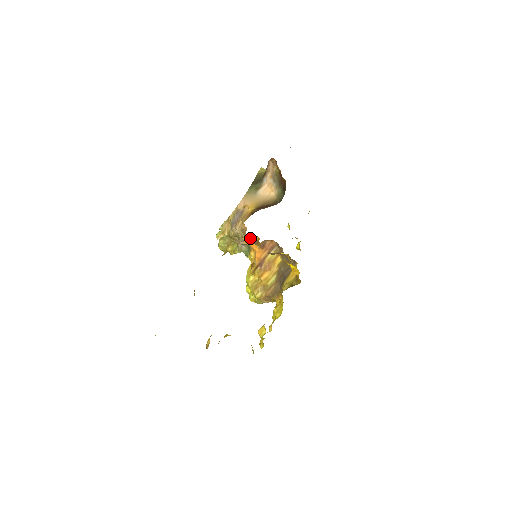
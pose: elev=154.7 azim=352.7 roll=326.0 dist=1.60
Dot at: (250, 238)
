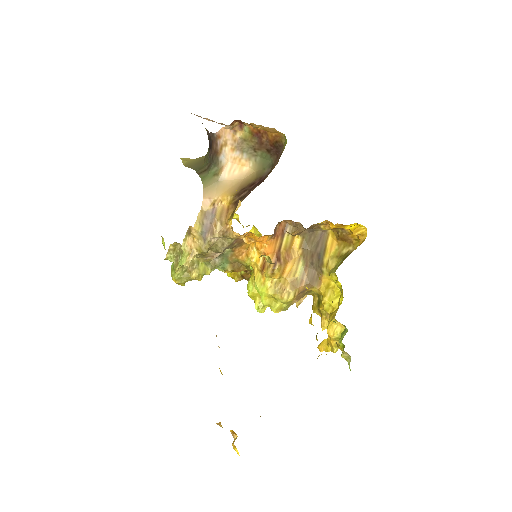
Dot at: occluded
